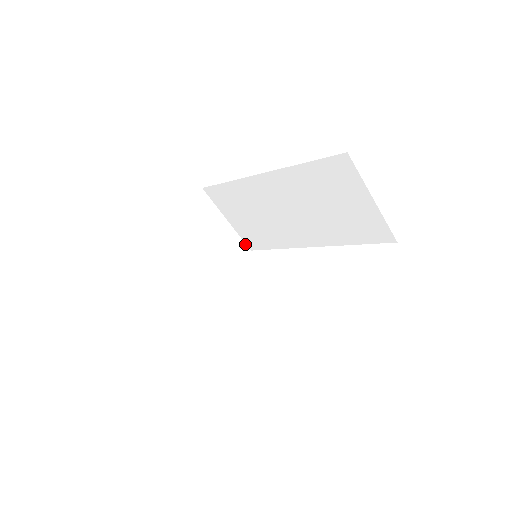
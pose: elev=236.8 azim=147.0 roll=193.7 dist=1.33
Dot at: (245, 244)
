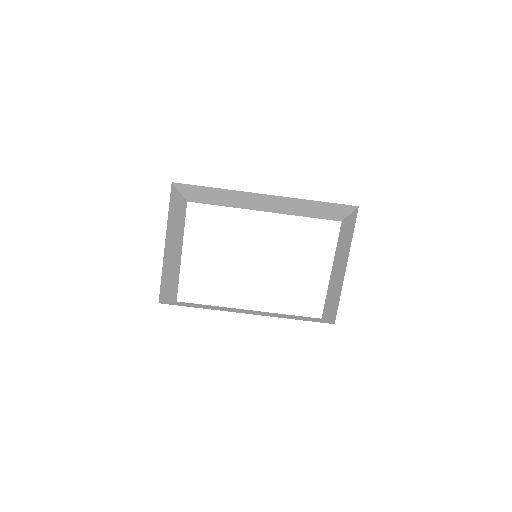
Dot at: (185, 200)
